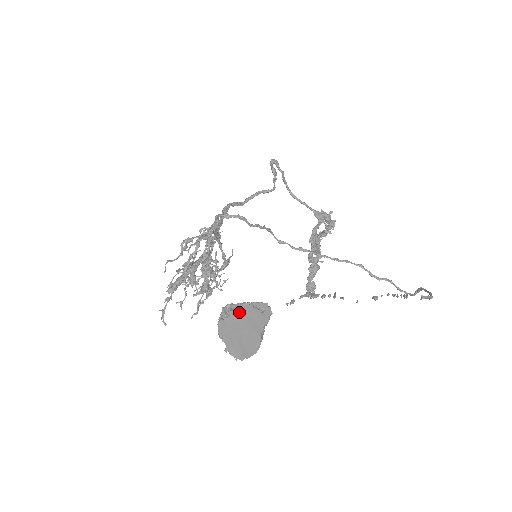
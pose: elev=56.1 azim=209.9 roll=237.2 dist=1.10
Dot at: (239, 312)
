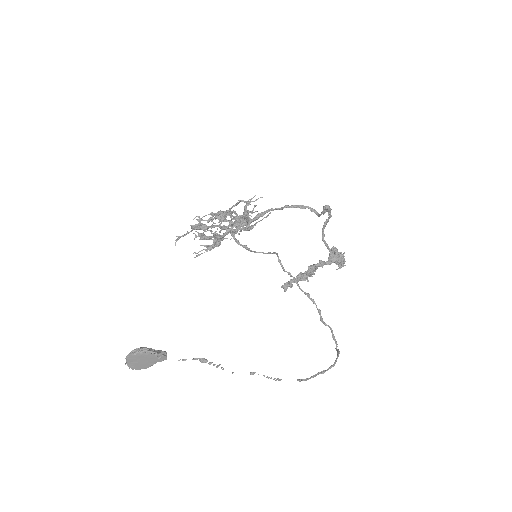
Dot at: (144, 355)
